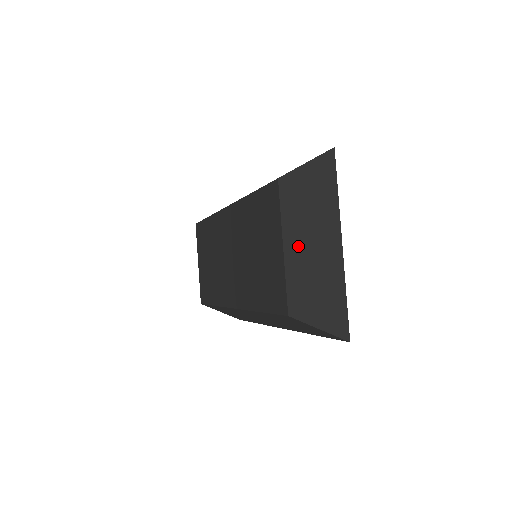
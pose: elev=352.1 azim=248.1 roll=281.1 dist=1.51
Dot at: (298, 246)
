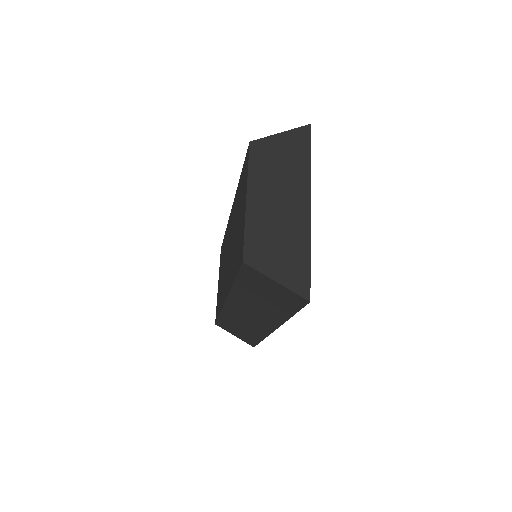
Dot at: (262, 201)
